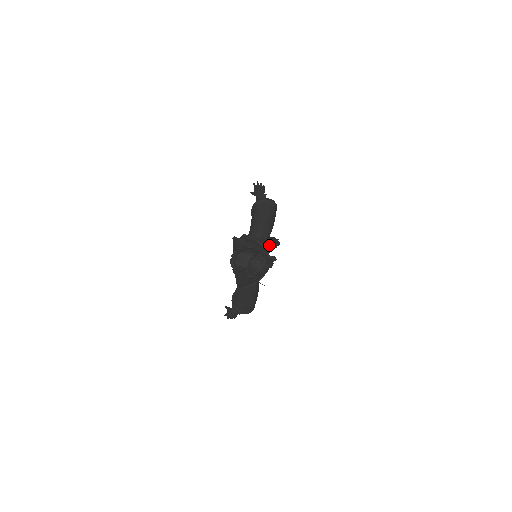
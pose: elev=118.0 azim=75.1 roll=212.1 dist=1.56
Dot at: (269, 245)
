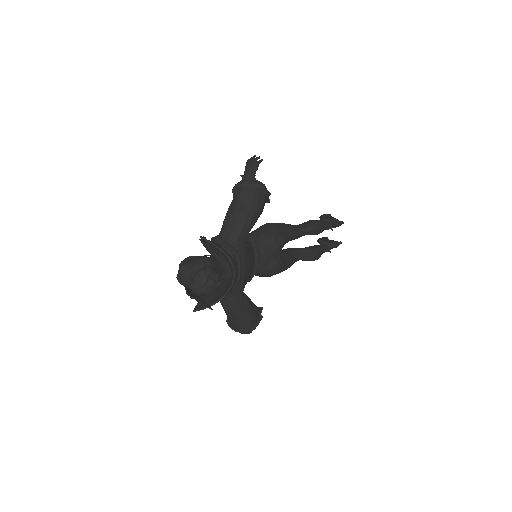
Dot at: (275, 239)
